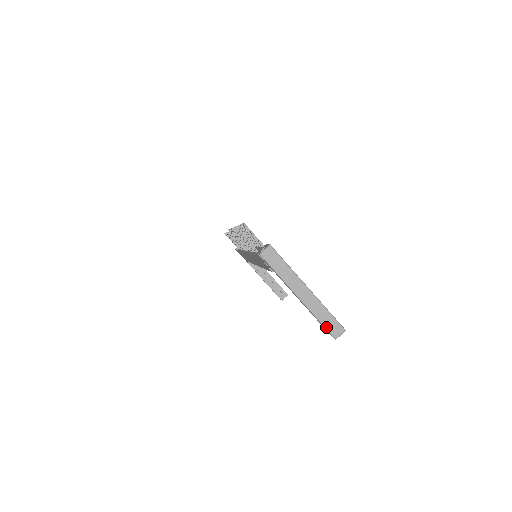
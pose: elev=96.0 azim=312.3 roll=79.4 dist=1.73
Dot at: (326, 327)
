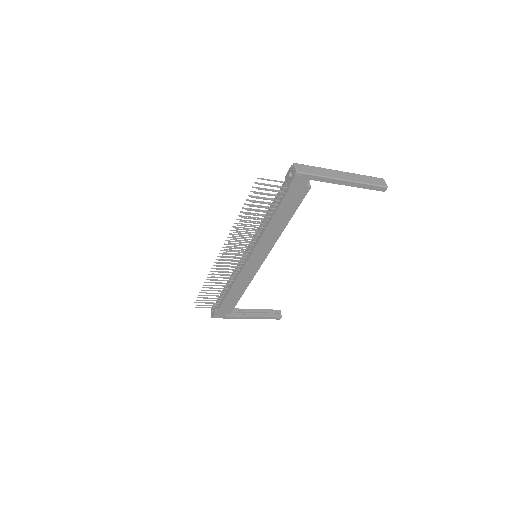
Dot at: (376, 184)
